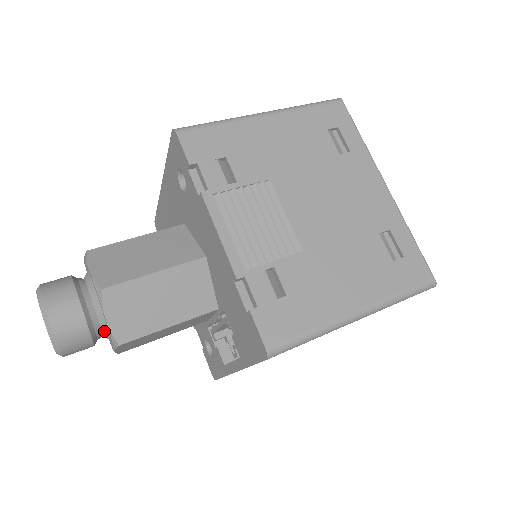
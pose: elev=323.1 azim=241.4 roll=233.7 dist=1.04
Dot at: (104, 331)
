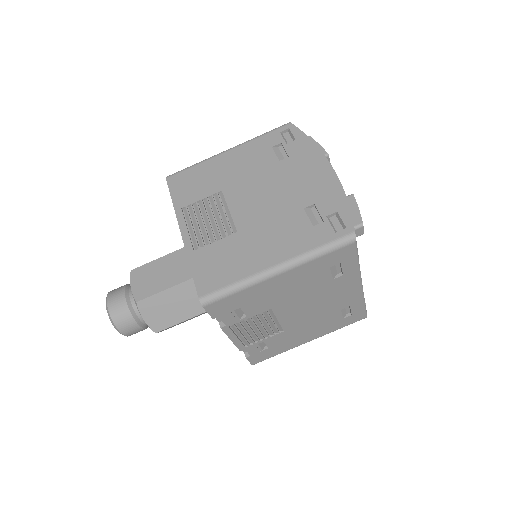
Dot at: occluded
